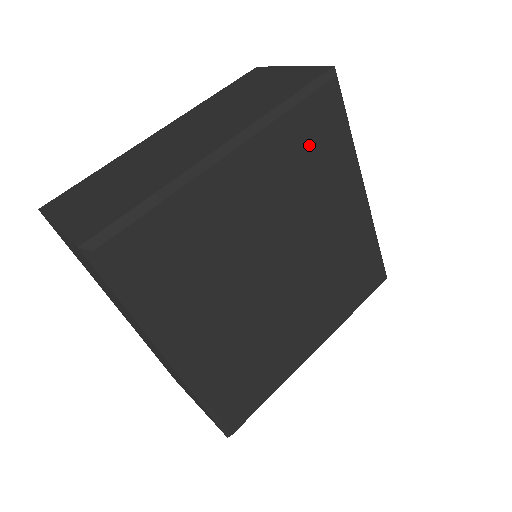
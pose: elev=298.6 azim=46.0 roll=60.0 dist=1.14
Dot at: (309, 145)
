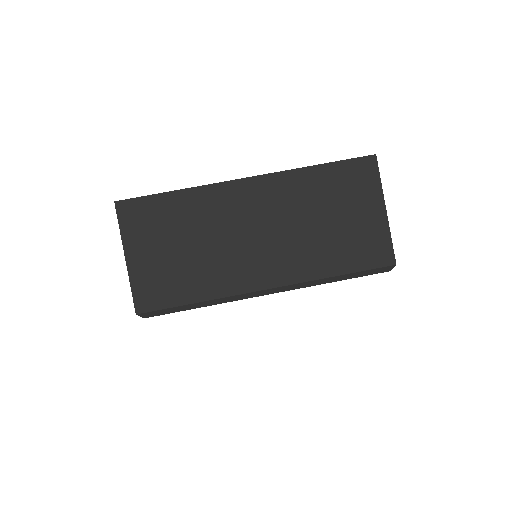
Dot at: occluded
